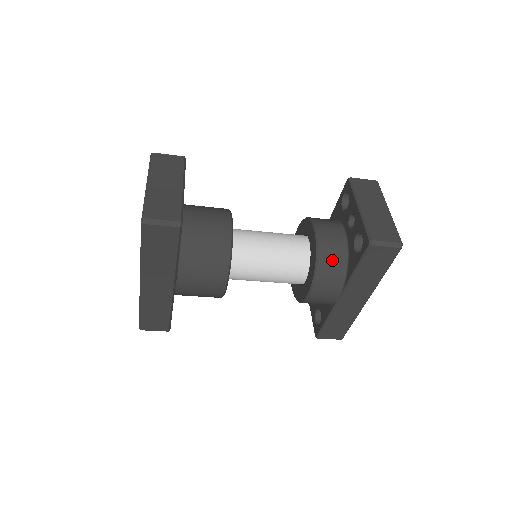
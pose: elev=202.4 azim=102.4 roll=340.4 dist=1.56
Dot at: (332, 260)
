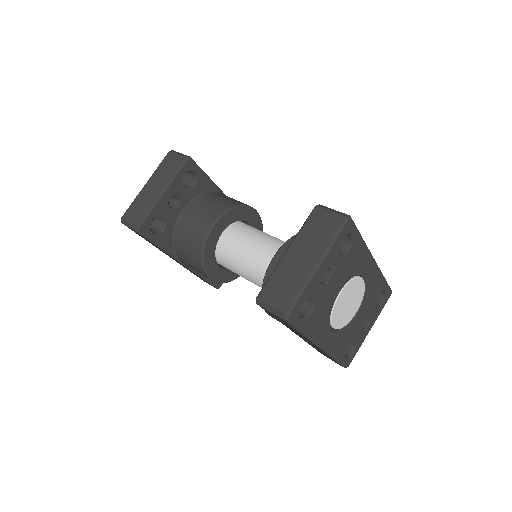
Dot at: occluded
